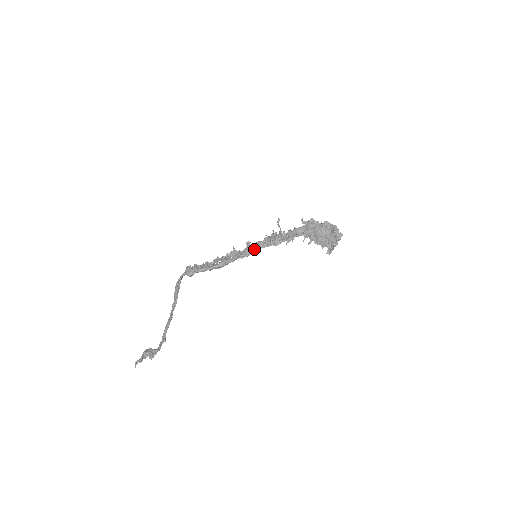
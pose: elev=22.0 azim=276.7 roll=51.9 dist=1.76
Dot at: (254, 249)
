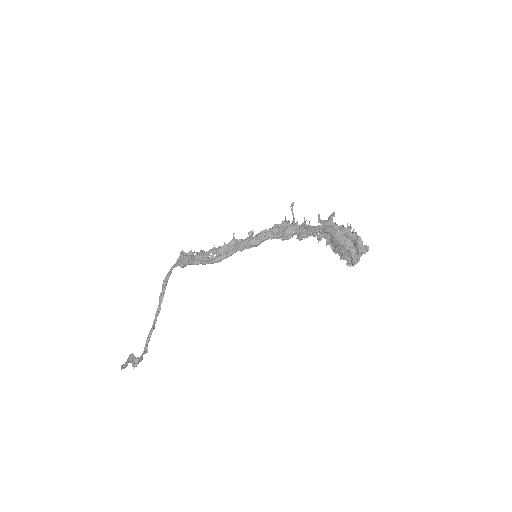
Dot at: (257, 242)
